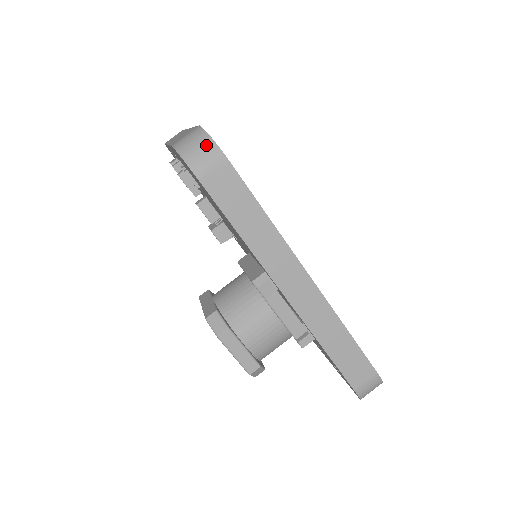
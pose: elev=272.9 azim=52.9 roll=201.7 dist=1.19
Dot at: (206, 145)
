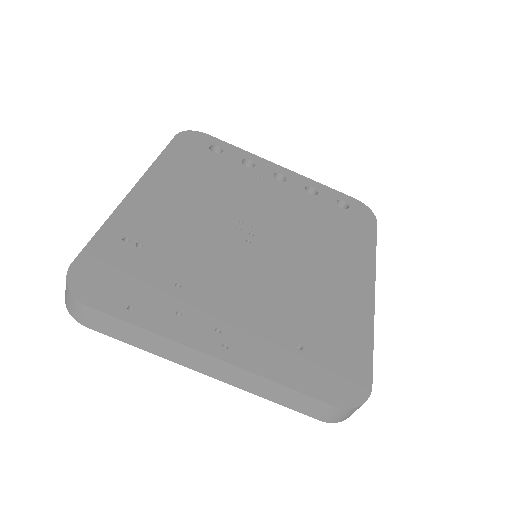
Dot at: occluded
